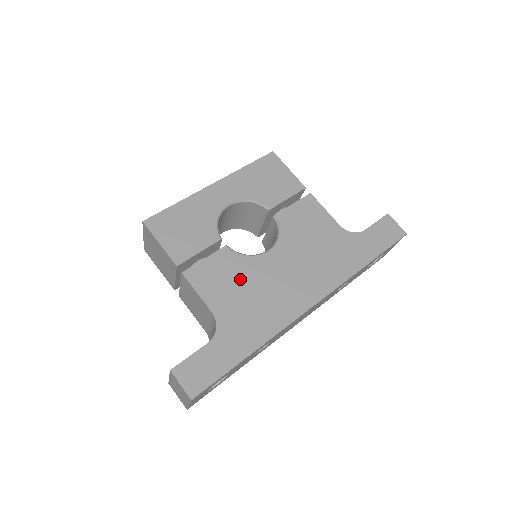
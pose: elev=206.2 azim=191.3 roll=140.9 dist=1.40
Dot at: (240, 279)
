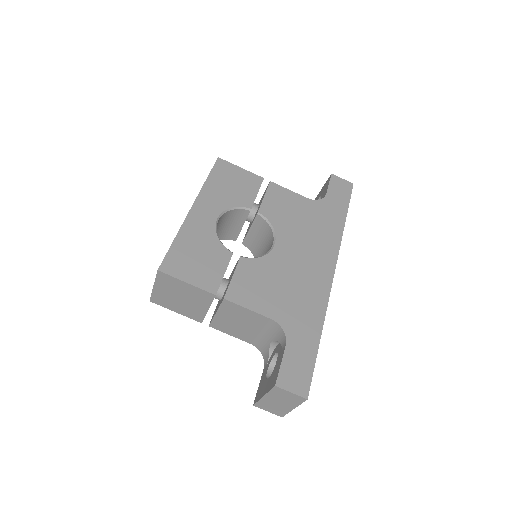
Dot at: (271, 279)
